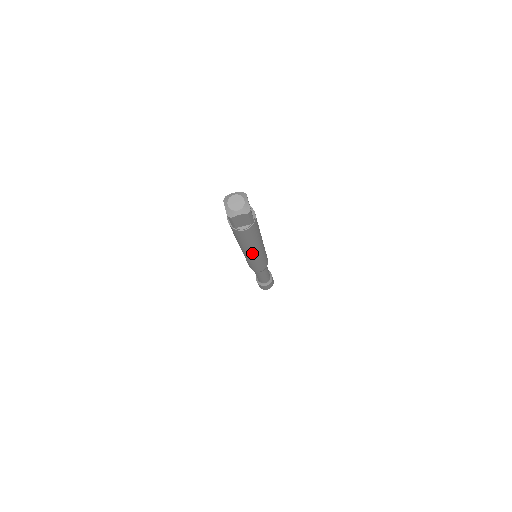
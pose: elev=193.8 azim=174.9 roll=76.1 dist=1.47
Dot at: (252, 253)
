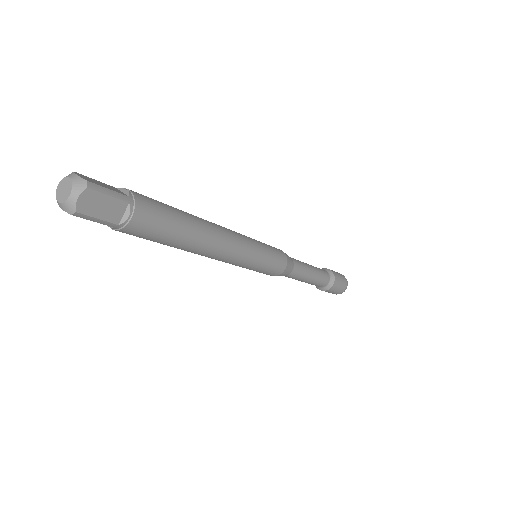
Dot at: (219, 249)
